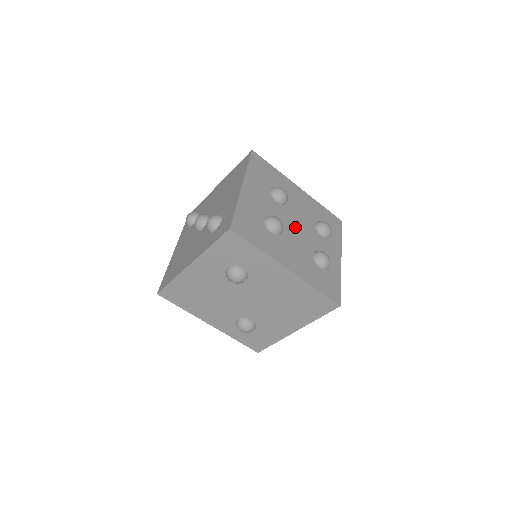
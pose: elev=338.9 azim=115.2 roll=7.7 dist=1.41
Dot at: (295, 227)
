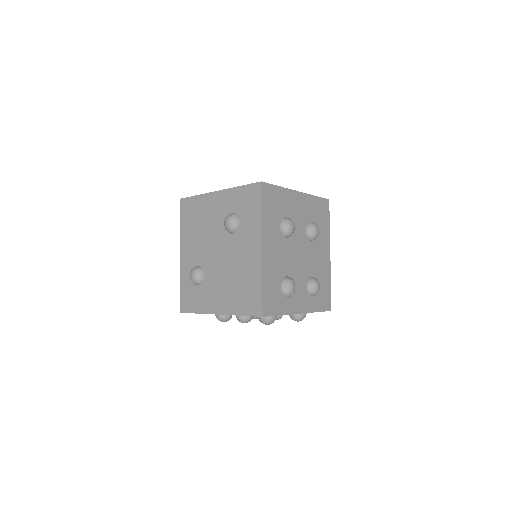
Dot at: (298, 253)
